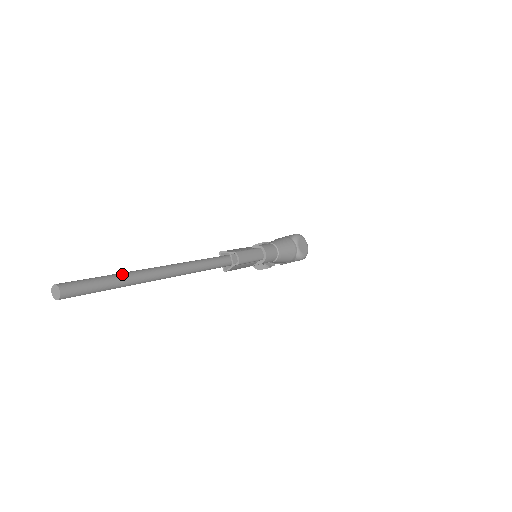
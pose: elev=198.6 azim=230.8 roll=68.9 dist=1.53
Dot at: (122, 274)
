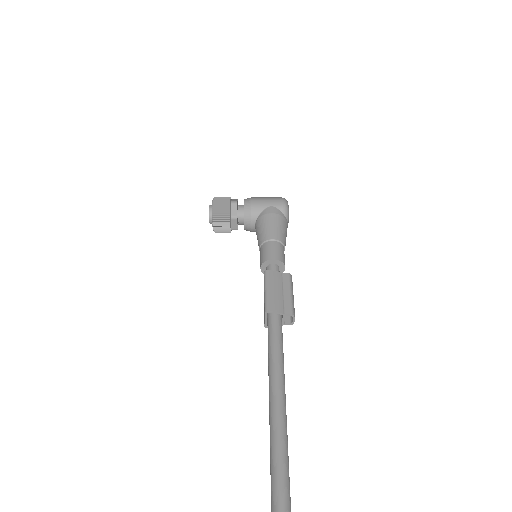
Dot at: (288, 504)
